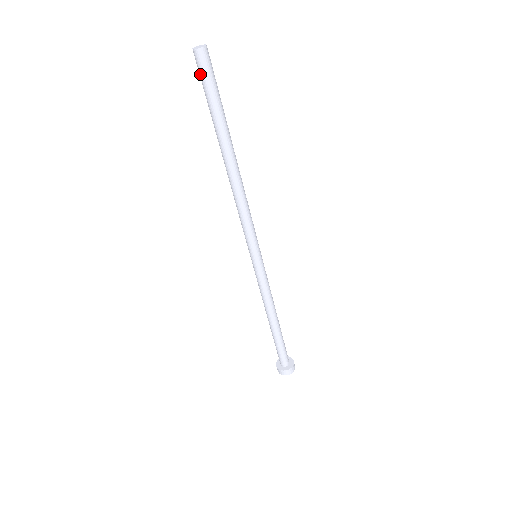
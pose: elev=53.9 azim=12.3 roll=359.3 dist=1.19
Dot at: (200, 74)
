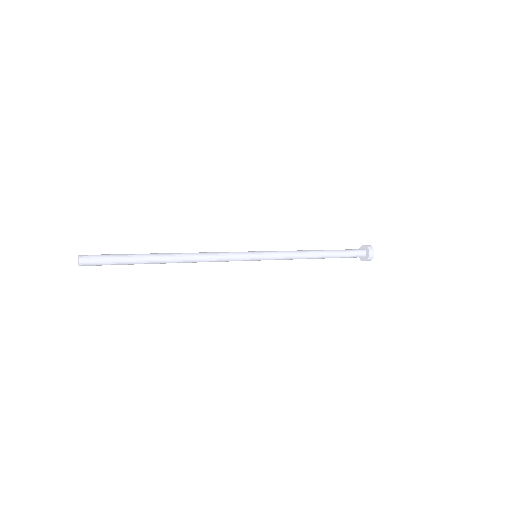
Dot at: occluded
